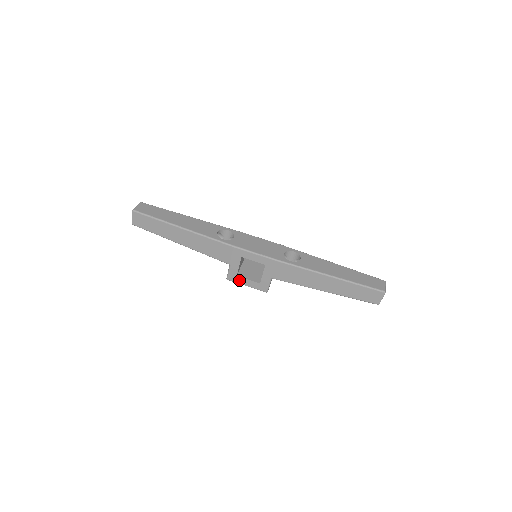
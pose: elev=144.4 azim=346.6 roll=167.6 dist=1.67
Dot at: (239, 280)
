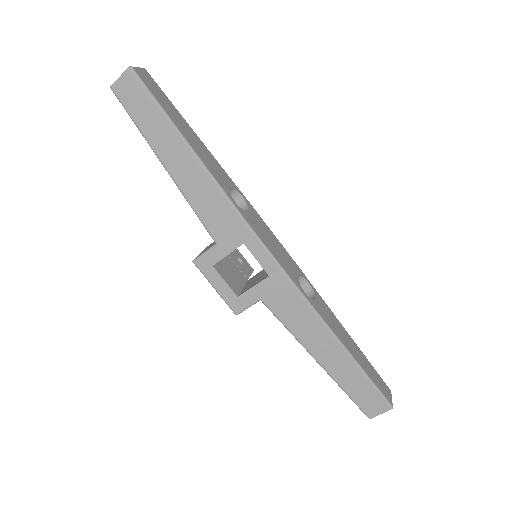
Dot at: (211, 274)
